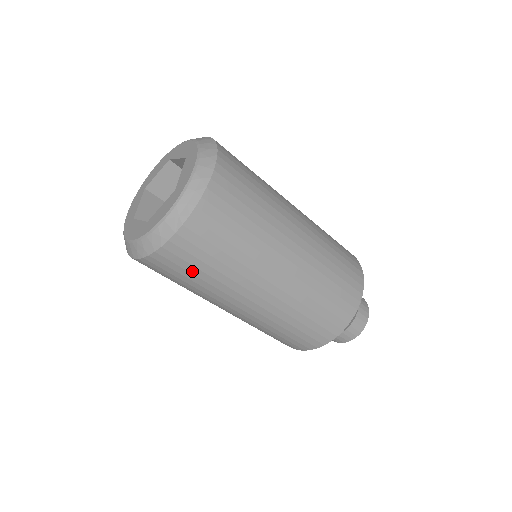
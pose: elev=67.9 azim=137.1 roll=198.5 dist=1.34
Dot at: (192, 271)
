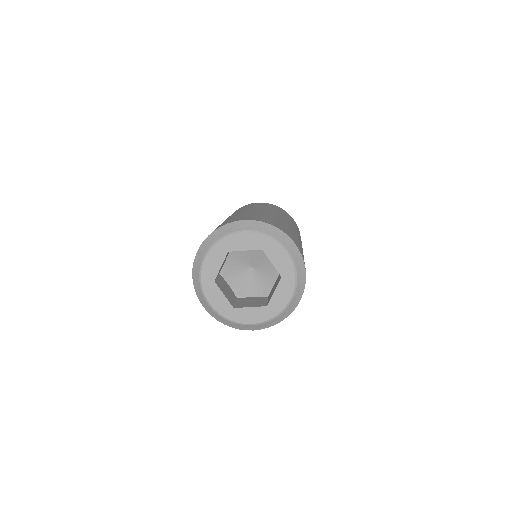
Dot at: occluded
